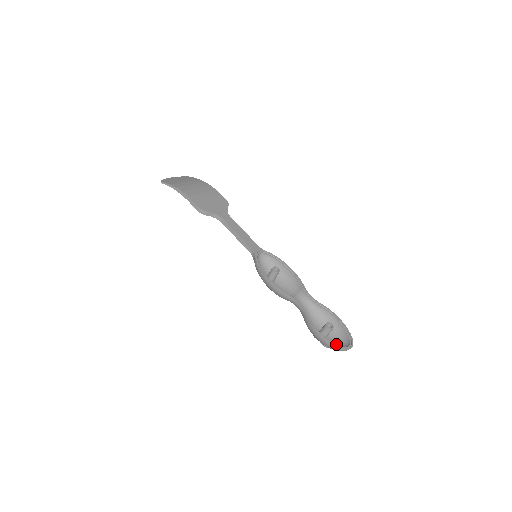
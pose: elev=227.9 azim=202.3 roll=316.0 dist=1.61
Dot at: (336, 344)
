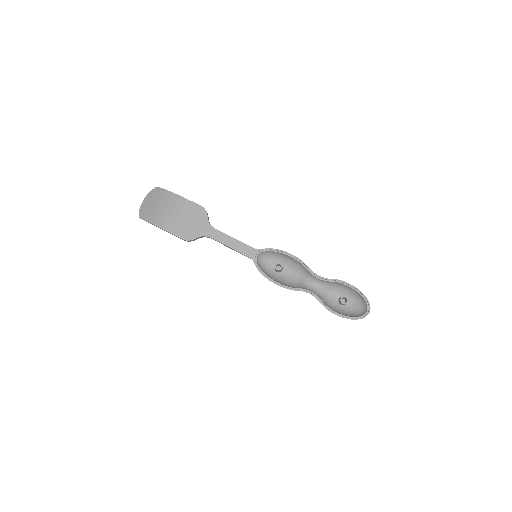
Dot at: (357, 307)
